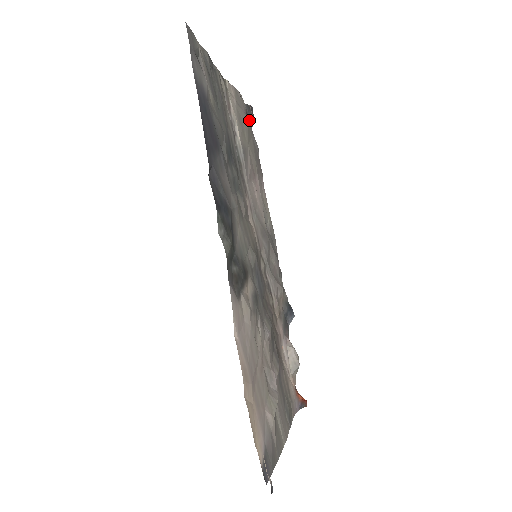
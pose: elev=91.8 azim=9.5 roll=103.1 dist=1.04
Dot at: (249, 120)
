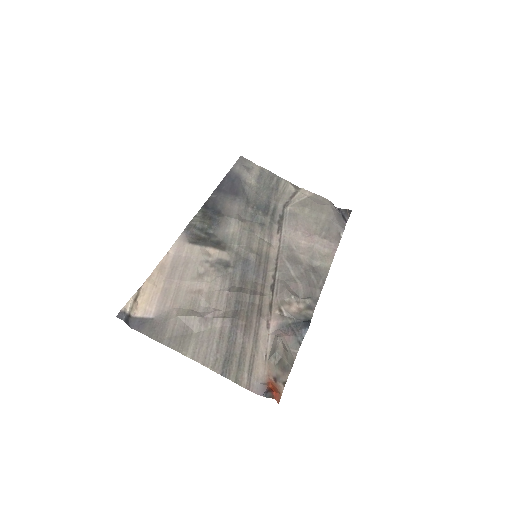
Dot at: (333, 212)
